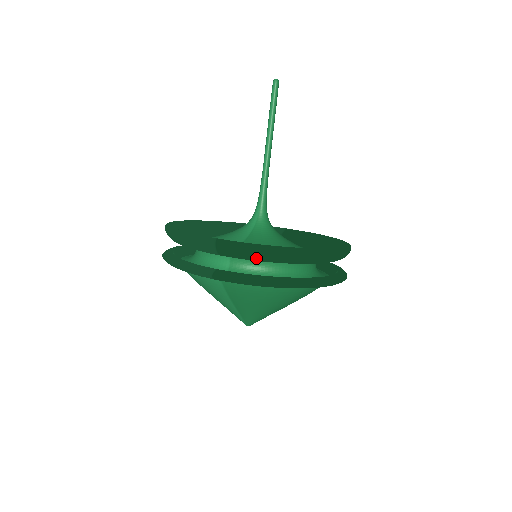
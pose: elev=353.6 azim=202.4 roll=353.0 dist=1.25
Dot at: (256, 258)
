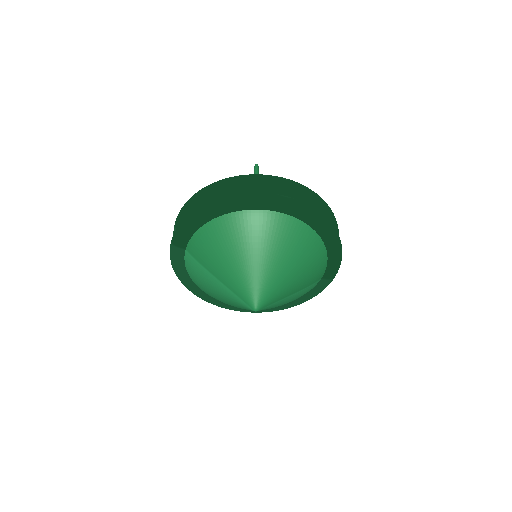
Dot at: (190, 210)
